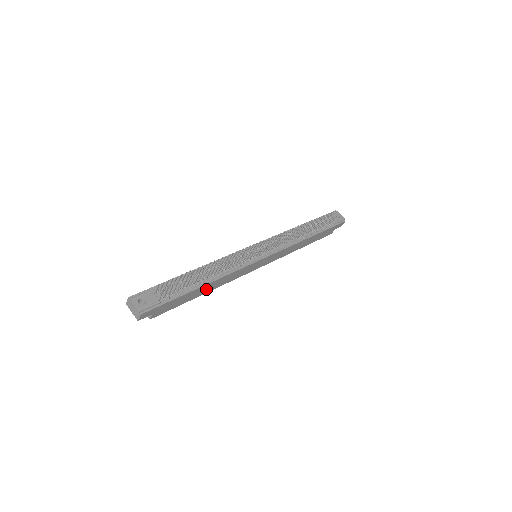
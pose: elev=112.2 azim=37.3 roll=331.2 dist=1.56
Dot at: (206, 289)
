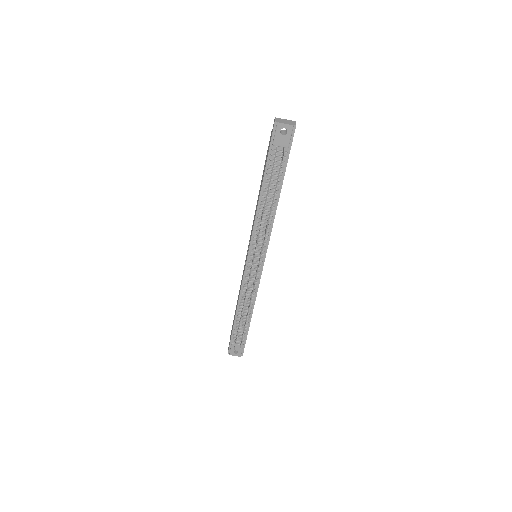
Dot at: occluded
